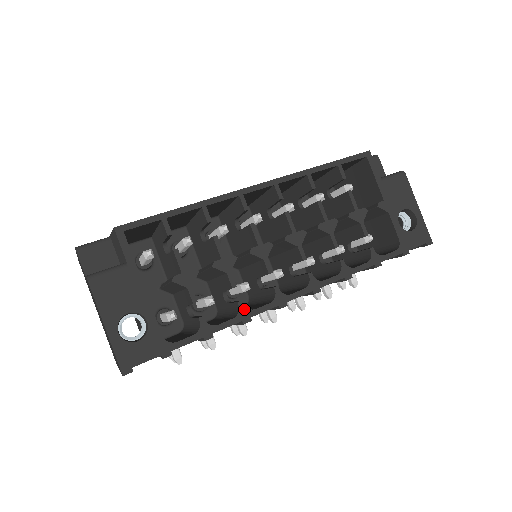
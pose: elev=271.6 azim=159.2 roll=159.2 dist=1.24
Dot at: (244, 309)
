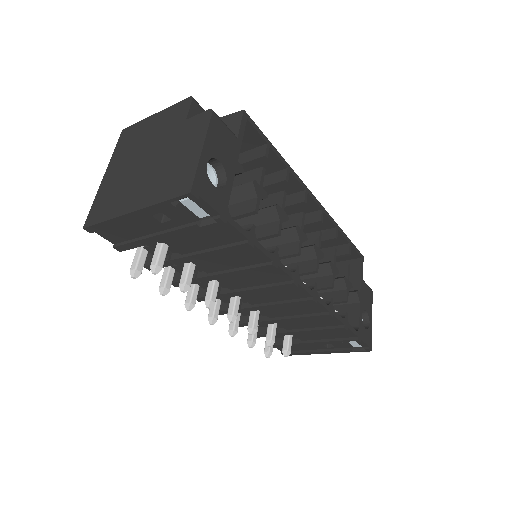
Dot at: (277, 255)
